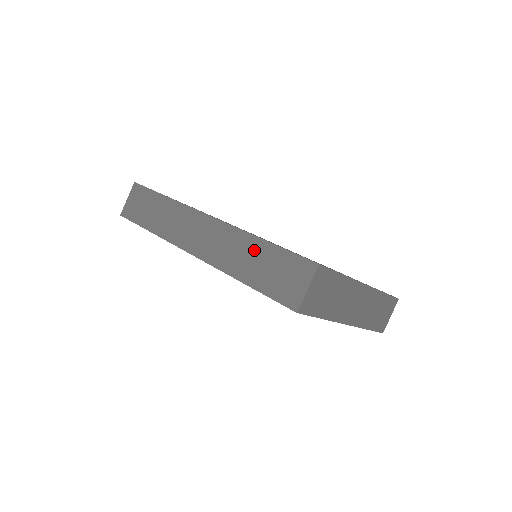
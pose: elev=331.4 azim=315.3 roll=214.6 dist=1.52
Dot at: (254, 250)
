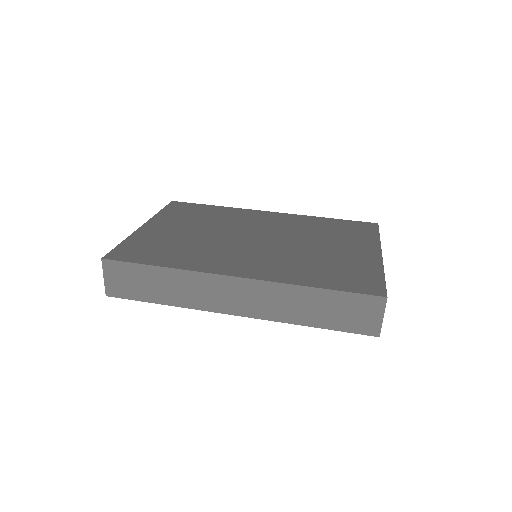
Dot at: (311, 299)
